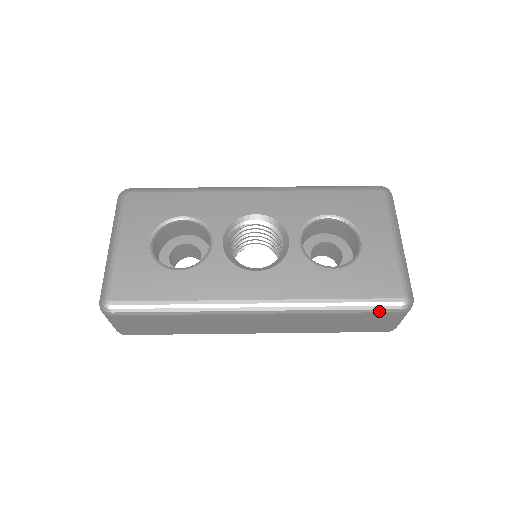
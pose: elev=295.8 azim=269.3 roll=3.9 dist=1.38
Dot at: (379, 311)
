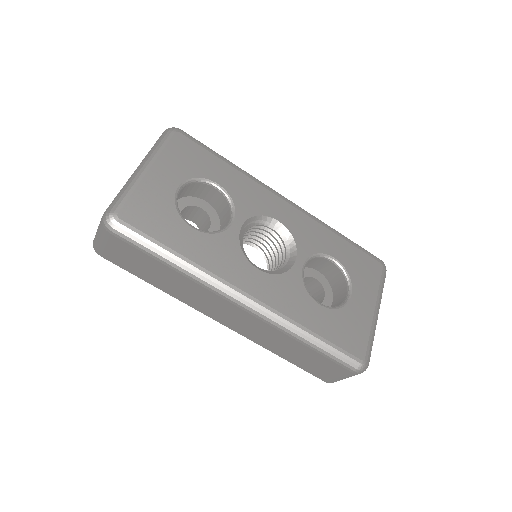
Dot at: (339, 361)
